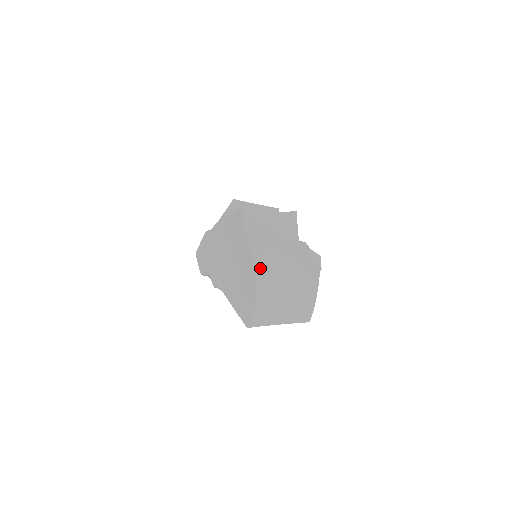
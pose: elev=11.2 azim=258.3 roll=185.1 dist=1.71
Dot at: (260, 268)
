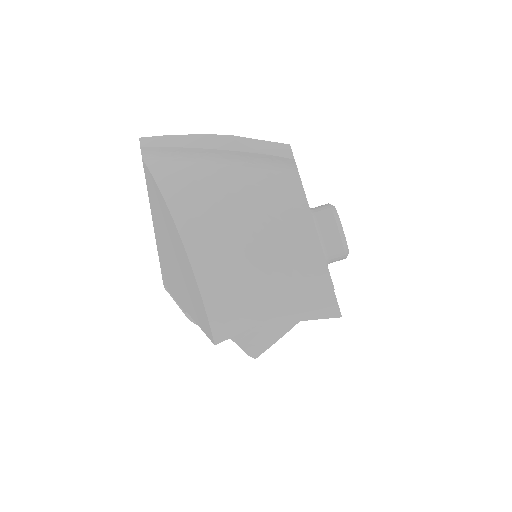
Dot at: (179, 206)
